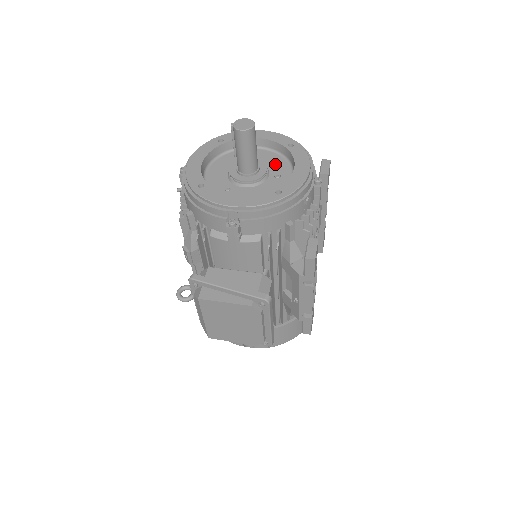
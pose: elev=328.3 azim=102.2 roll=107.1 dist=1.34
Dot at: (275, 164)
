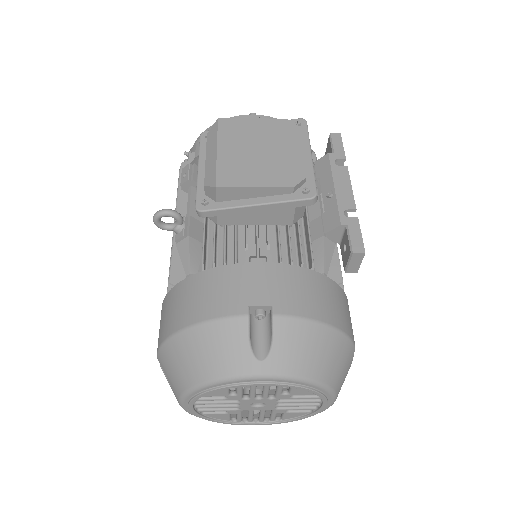
Dot at: occluded
